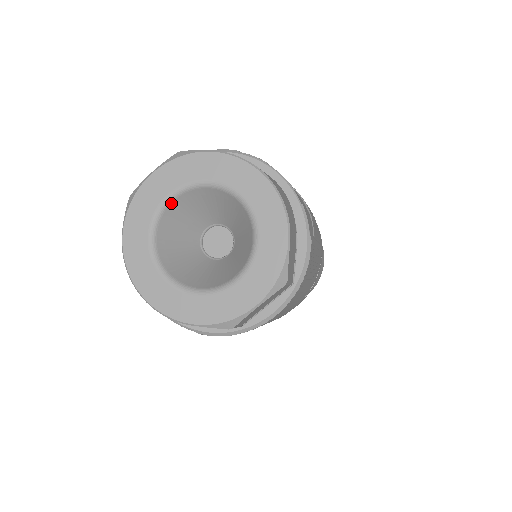
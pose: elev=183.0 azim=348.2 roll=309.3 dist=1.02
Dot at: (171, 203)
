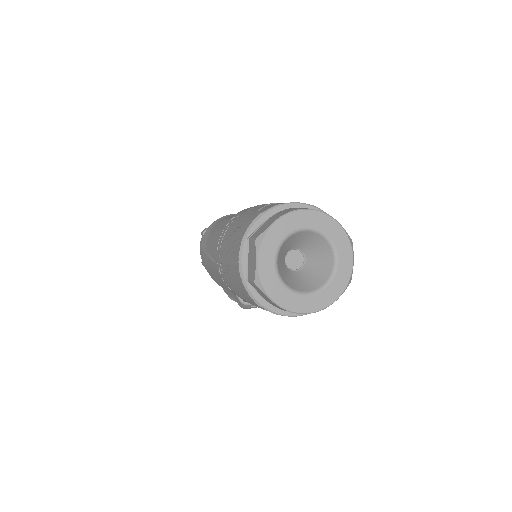
Dot at: (277, 264)
